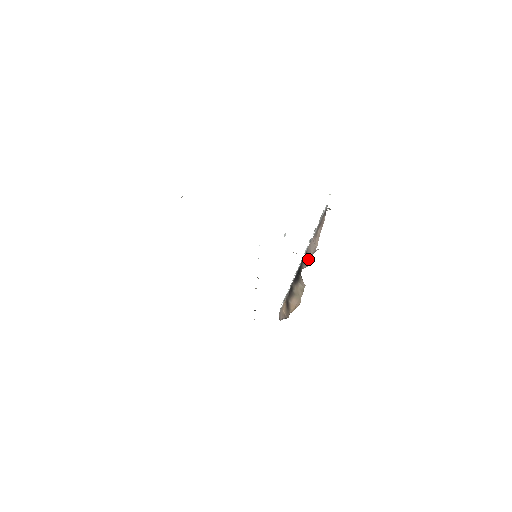
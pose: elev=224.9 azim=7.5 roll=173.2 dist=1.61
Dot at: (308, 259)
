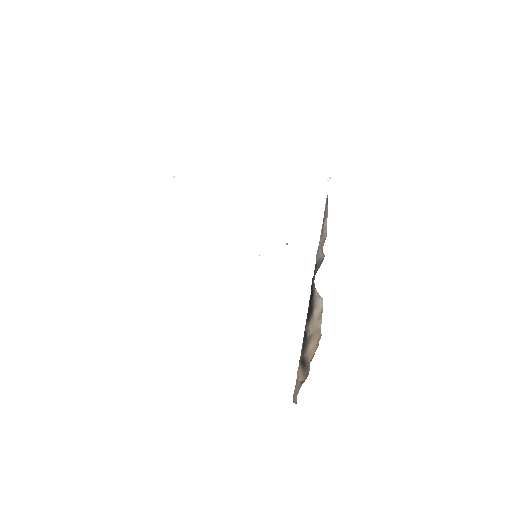
Dot at: (319, 261)
